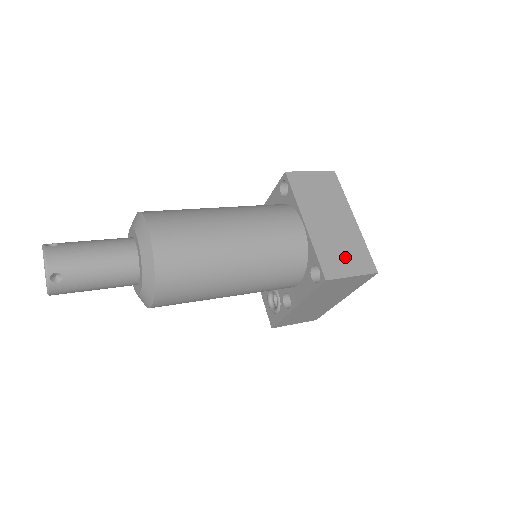
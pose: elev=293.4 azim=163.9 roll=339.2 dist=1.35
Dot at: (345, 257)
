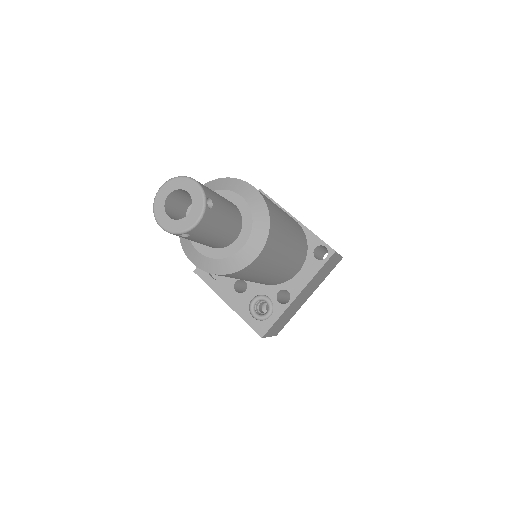
Dot at: occluded
